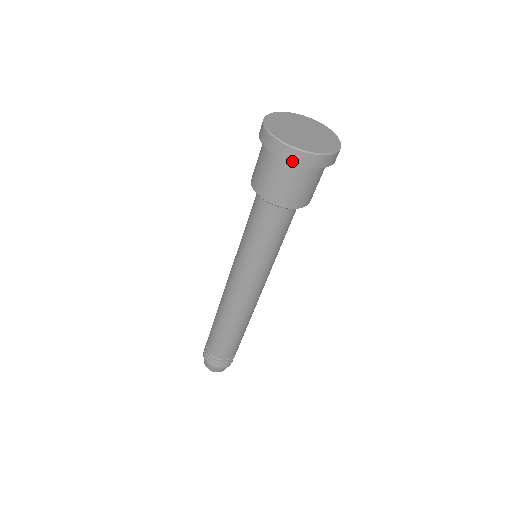
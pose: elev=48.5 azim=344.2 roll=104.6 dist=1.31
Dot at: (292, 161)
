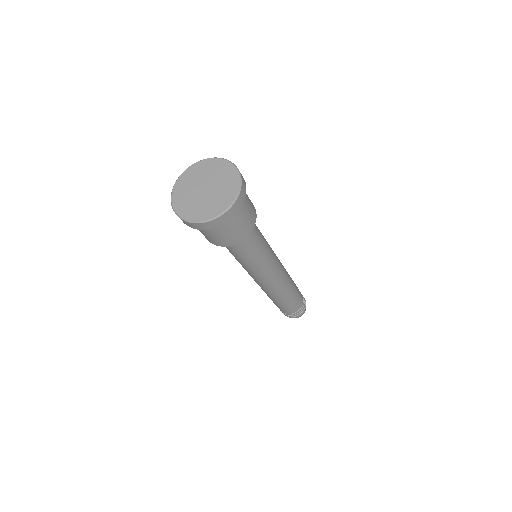
Dot at: (221, 224)
